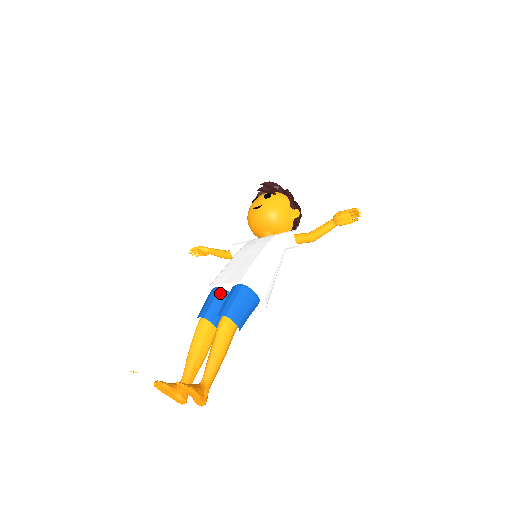
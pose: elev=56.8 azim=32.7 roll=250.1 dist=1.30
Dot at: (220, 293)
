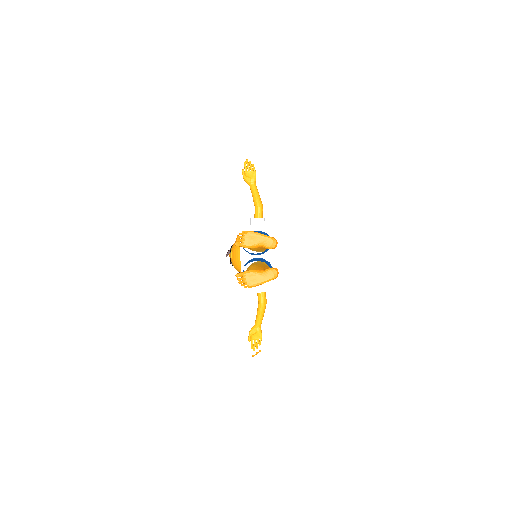
Dot at: occluded
